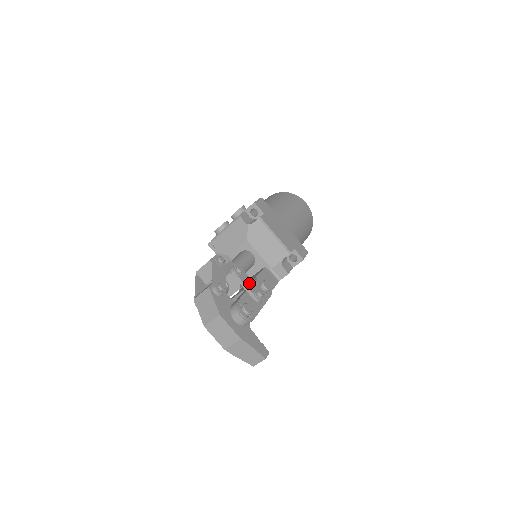
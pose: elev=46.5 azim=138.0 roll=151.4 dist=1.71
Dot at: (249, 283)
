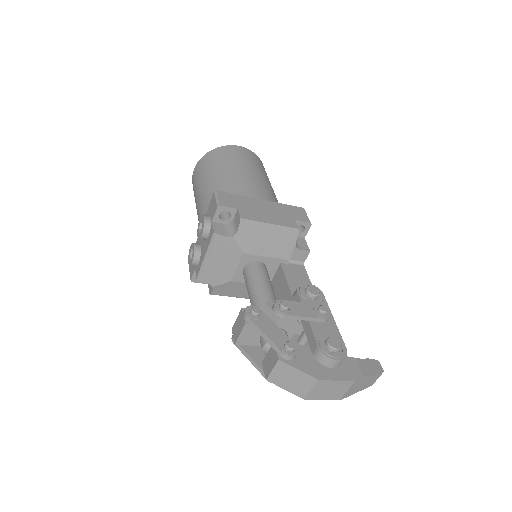
Dot at: (303, 310)
